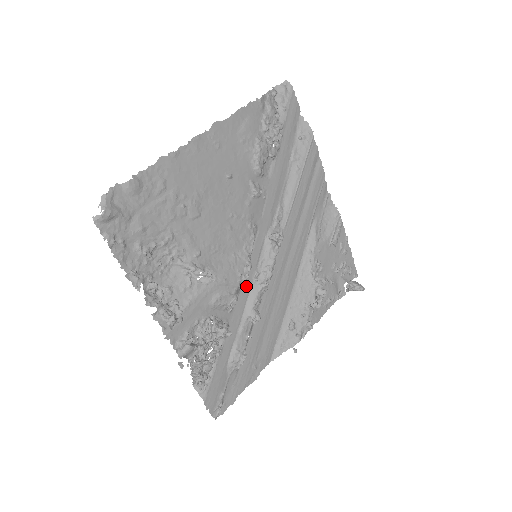
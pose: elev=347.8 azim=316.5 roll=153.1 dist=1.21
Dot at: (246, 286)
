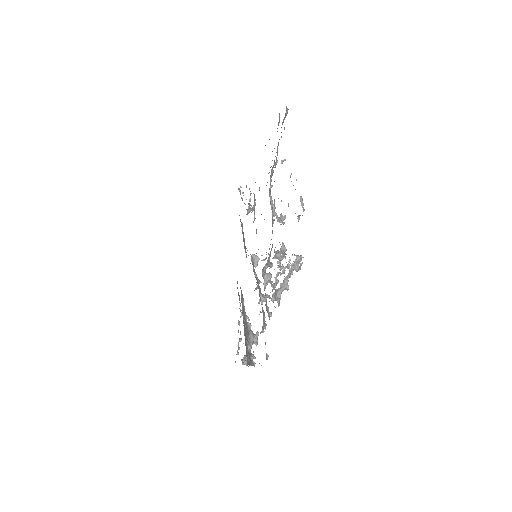
Dot at: occluded
